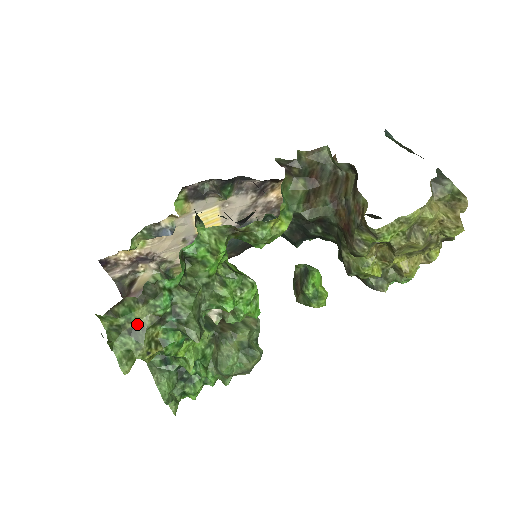
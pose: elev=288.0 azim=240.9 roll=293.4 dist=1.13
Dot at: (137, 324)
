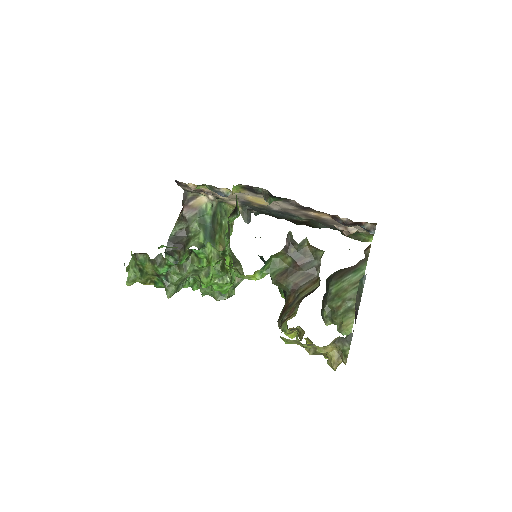
Dot at: (145, 269)
